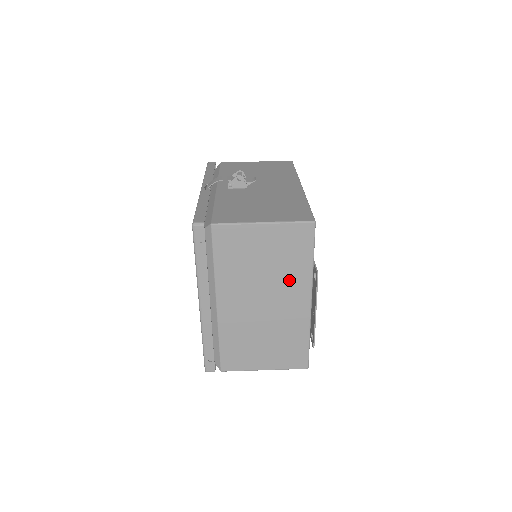
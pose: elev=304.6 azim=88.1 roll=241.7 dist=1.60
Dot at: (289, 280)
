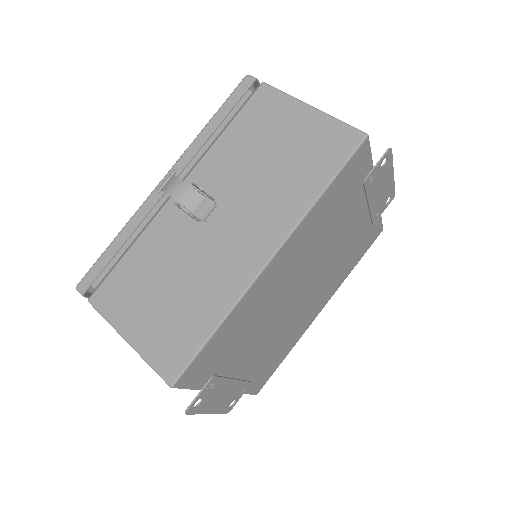
Dot at: occluded
